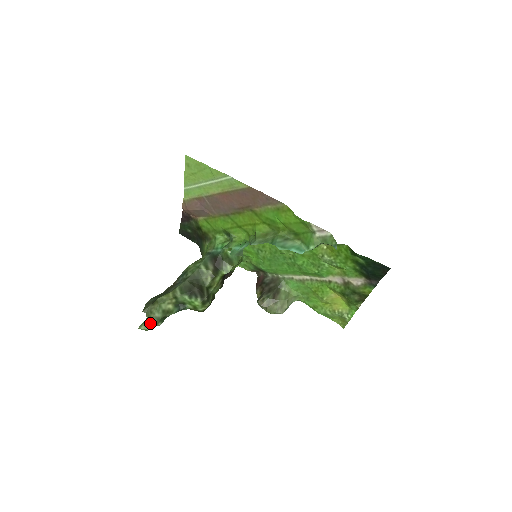
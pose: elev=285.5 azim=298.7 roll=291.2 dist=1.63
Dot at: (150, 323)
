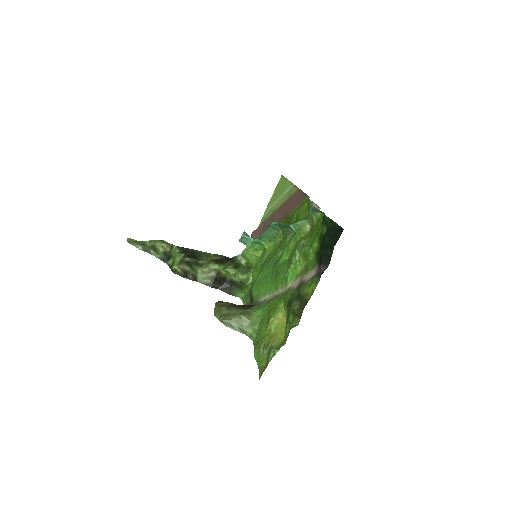
Dot at: (137, 241)
